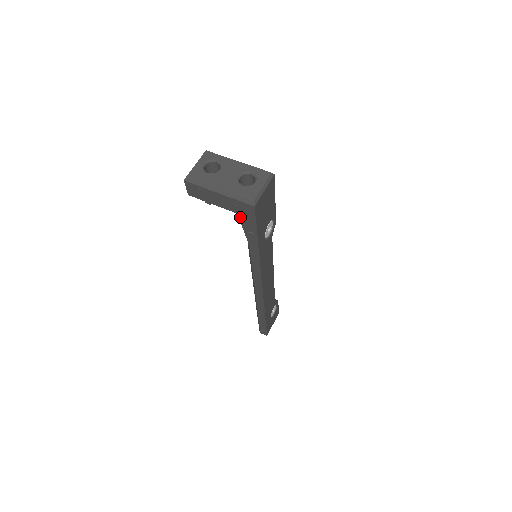
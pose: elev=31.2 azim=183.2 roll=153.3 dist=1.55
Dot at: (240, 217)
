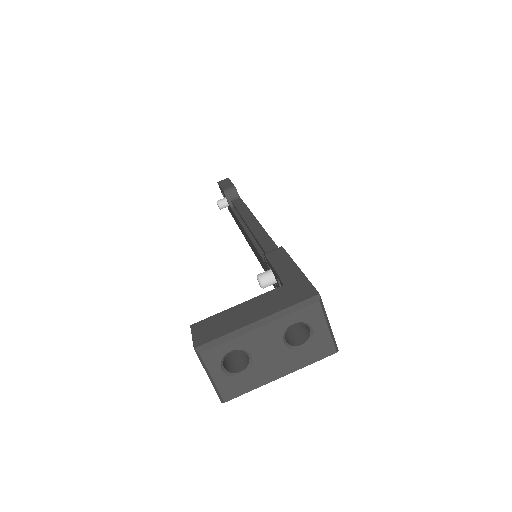
Dot at: occluded
